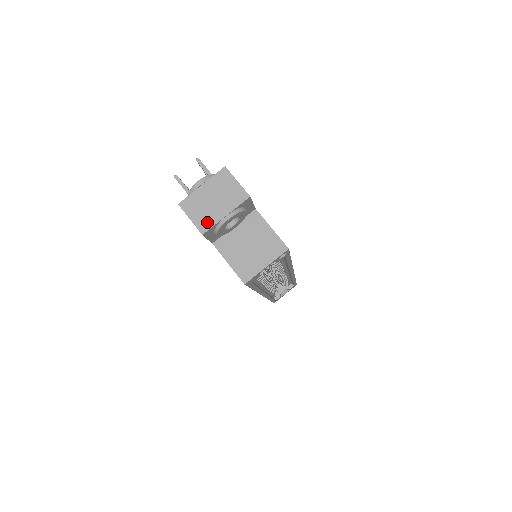
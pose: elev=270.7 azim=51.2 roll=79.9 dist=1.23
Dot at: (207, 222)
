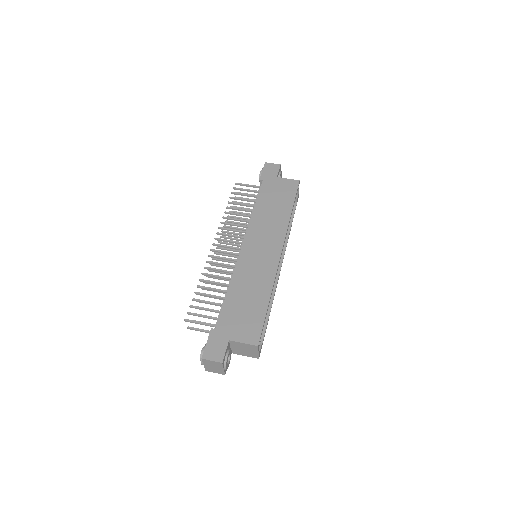
Dot at: (221, 372)
